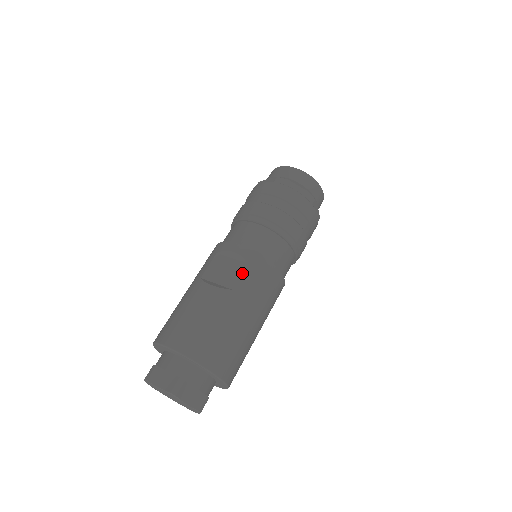
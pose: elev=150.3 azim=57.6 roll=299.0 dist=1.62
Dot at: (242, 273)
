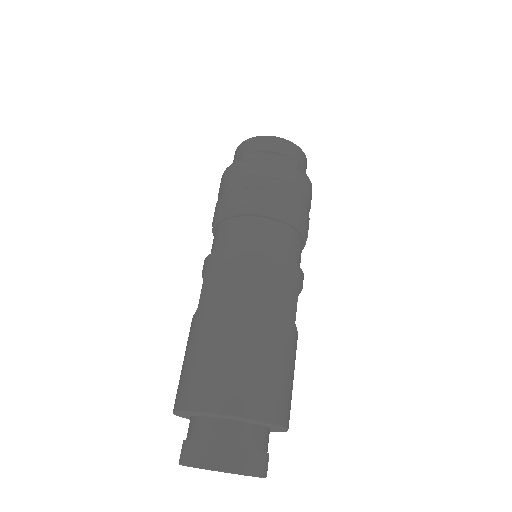
Dot at: (202, 286)
